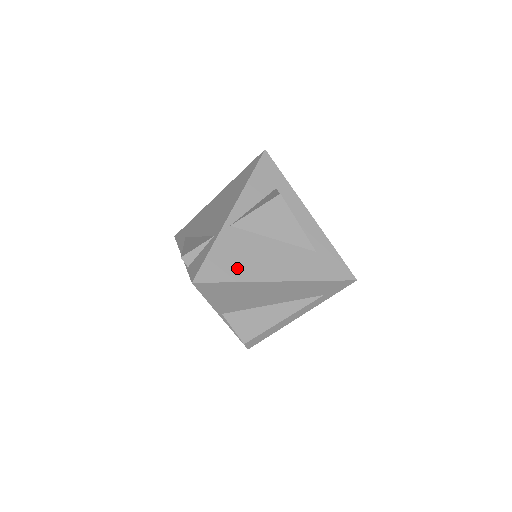
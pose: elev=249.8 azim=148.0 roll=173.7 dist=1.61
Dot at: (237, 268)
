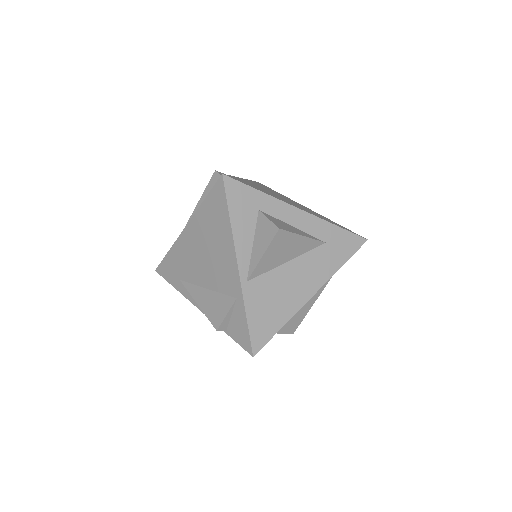
Dot at: (277, 314)
